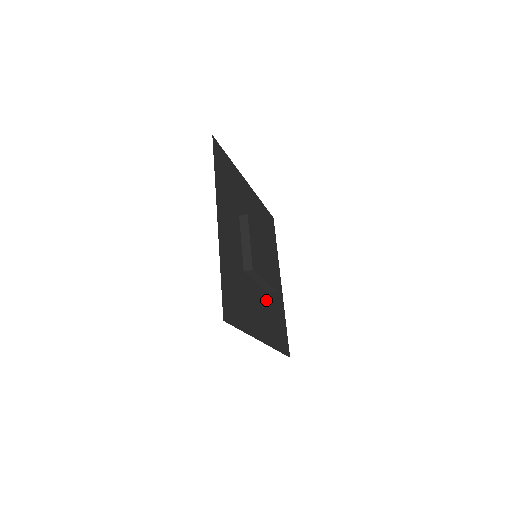
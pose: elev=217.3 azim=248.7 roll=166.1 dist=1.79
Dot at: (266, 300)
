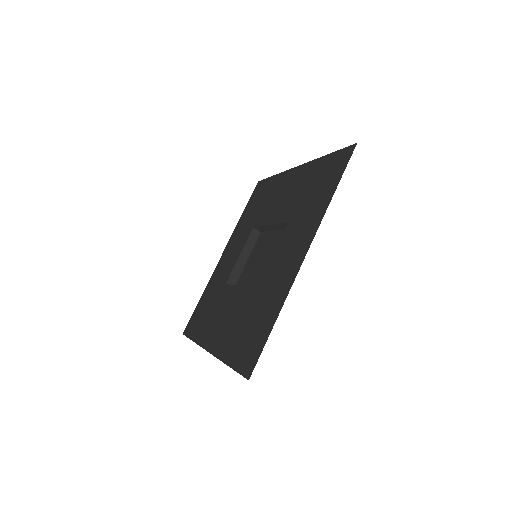
Dot at: (225, 295)
